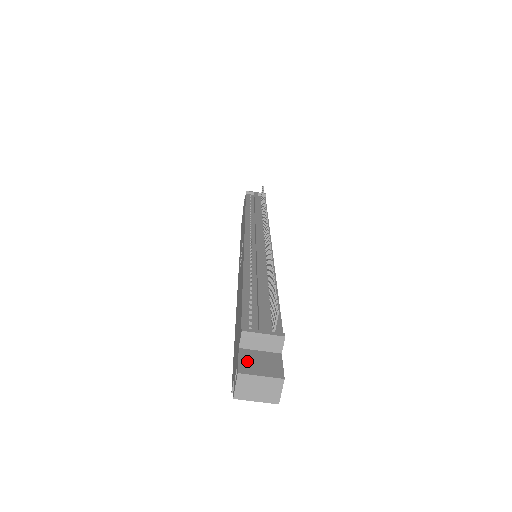
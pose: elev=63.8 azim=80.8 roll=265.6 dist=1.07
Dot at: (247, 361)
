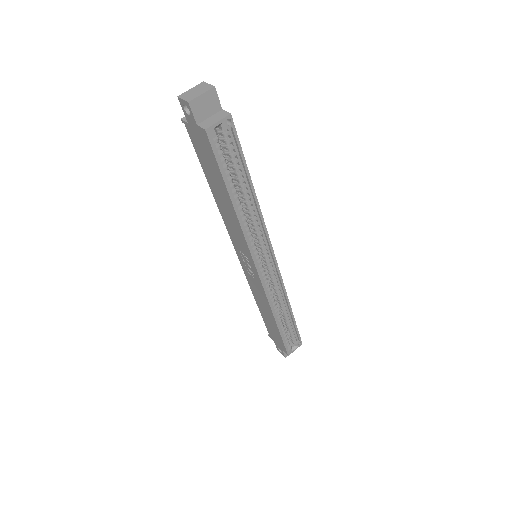
Dot at: occluded
